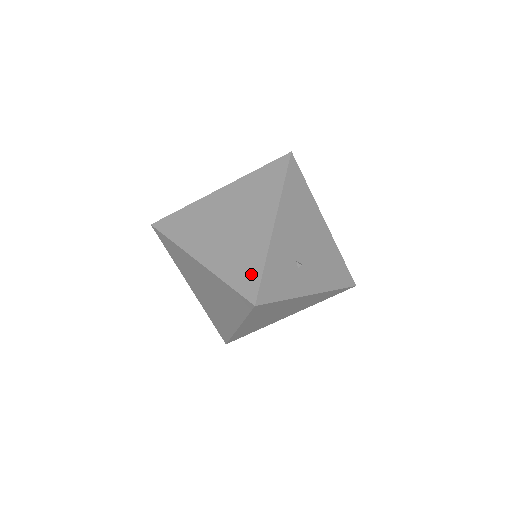
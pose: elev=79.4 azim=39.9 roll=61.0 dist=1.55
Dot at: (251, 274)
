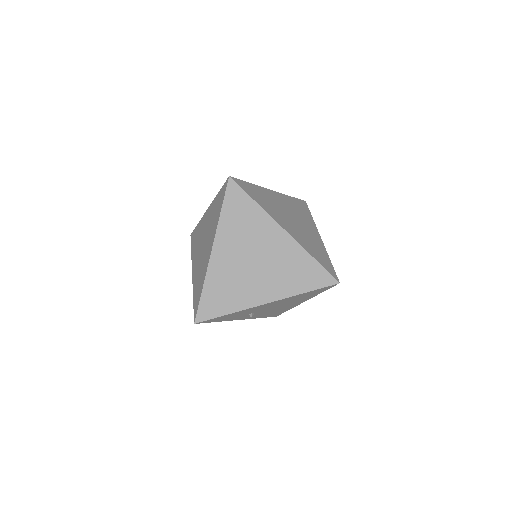
Dot at: (217, 307)
